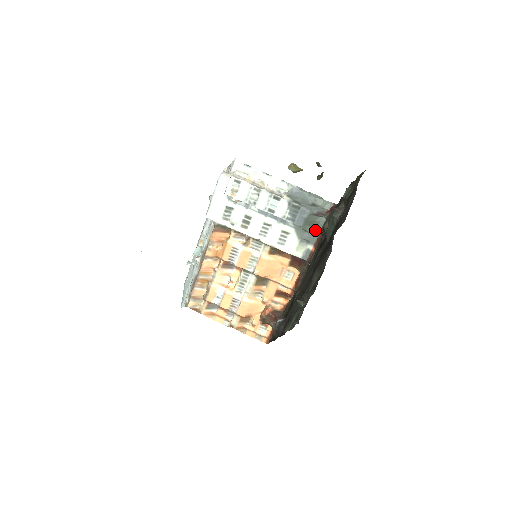
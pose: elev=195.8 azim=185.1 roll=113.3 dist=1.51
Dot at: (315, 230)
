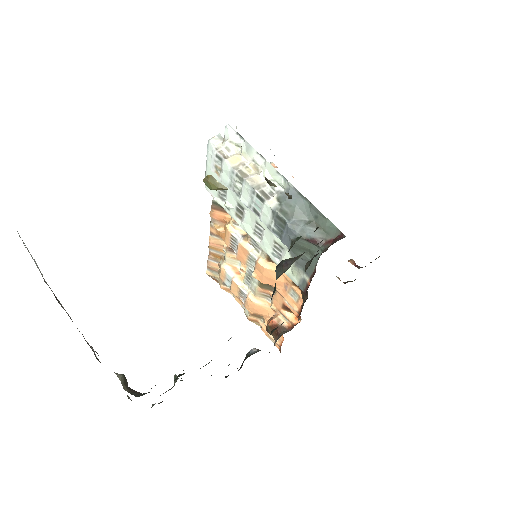
Dot at: occluded
